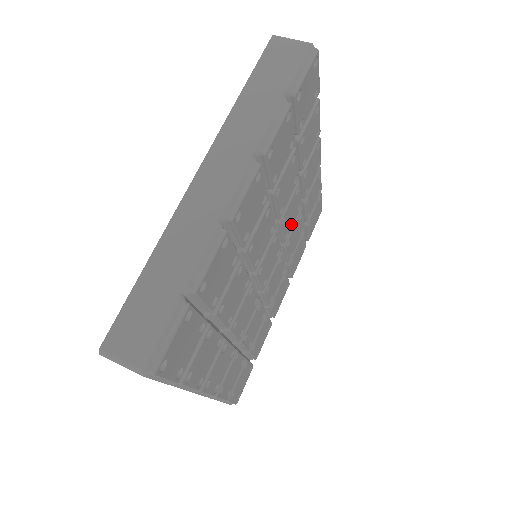
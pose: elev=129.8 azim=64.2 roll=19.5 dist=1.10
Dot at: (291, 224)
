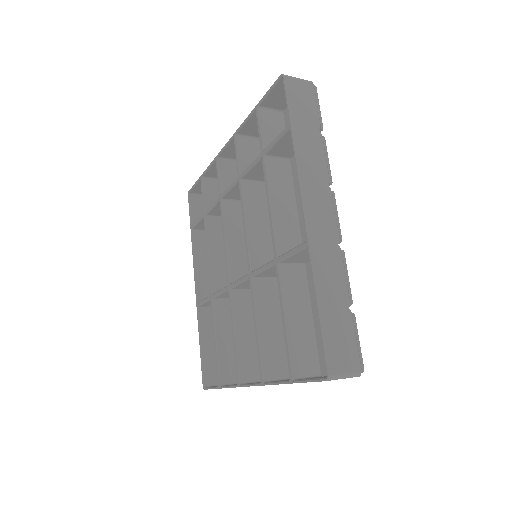
Dot at: occluded
